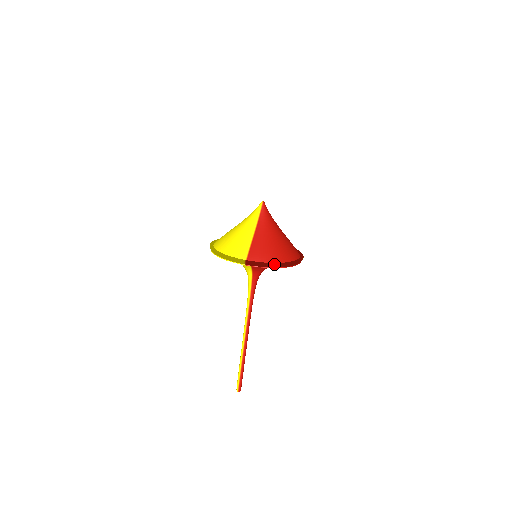
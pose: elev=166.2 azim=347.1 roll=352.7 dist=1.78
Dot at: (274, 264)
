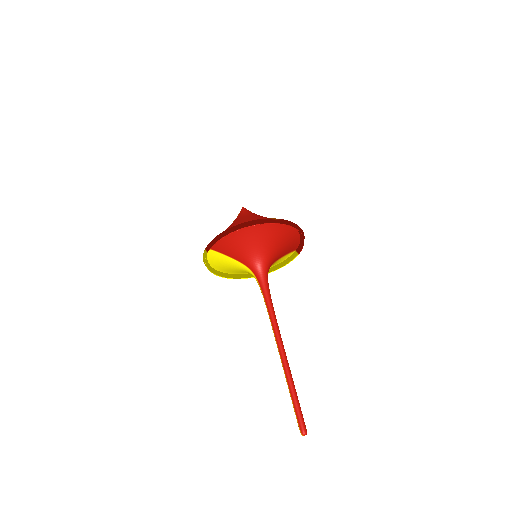
Dot at: (223, 232)
